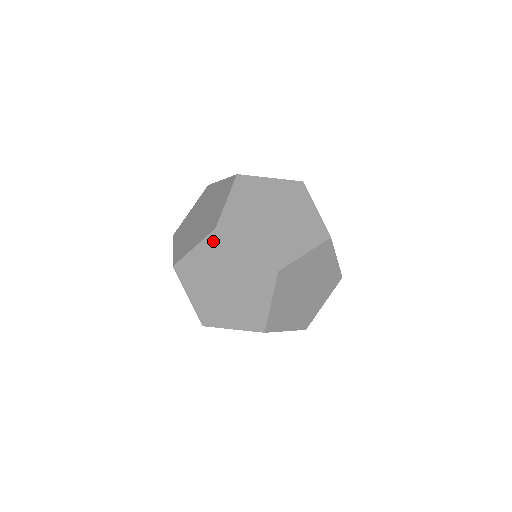
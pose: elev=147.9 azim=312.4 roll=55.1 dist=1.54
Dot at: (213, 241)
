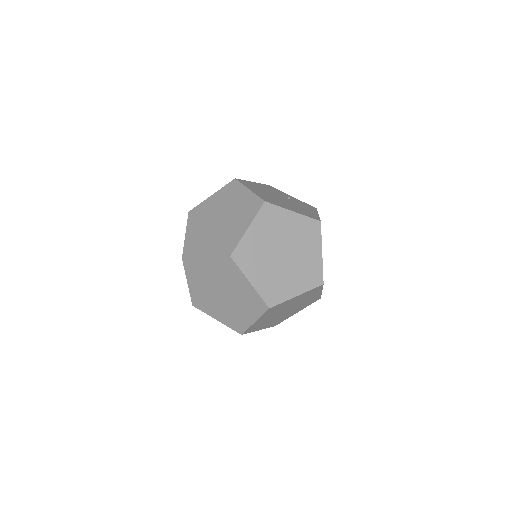
Dot at: (313, 291)
